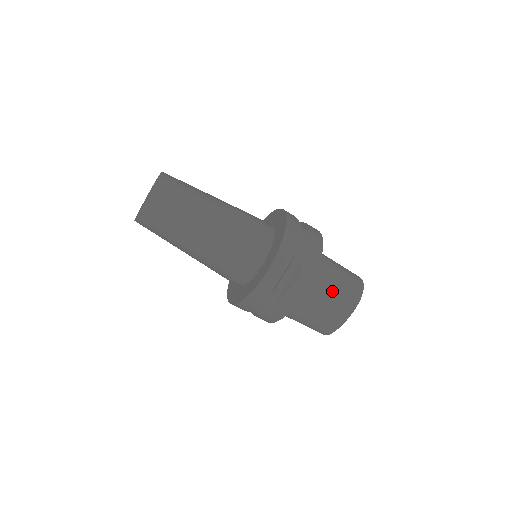
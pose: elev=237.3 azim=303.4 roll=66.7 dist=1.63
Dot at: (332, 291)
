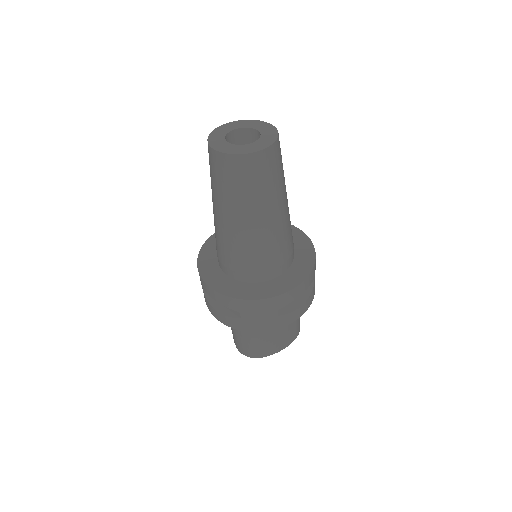
Dot at: occluded
